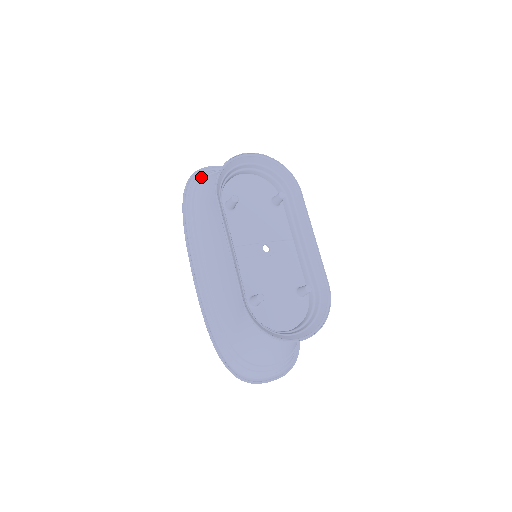
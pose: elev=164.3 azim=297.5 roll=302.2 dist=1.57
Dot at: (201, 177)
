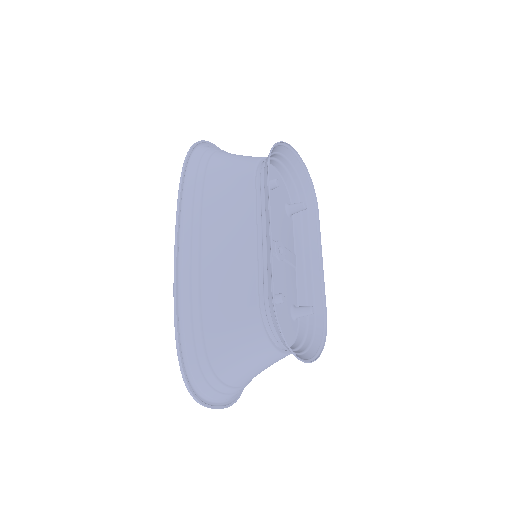
Dot at: (211, 148)
